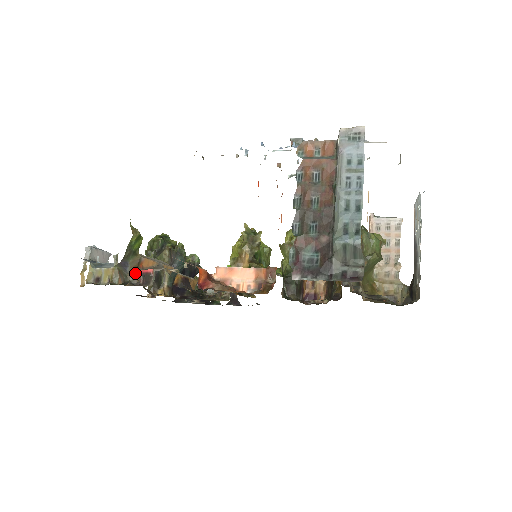
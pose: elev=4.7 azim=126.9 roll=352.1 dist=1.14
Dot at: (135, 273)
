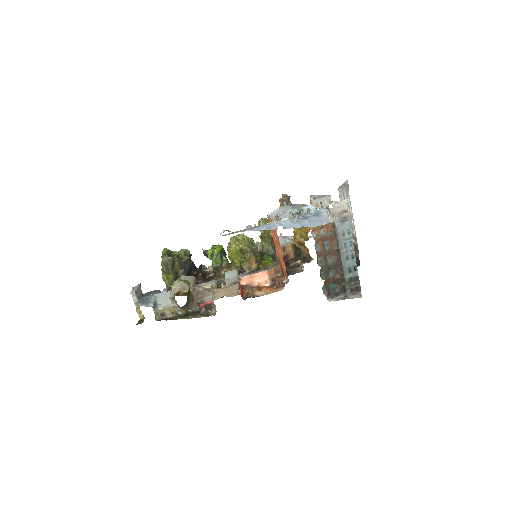
Dot at: (193, 304)
